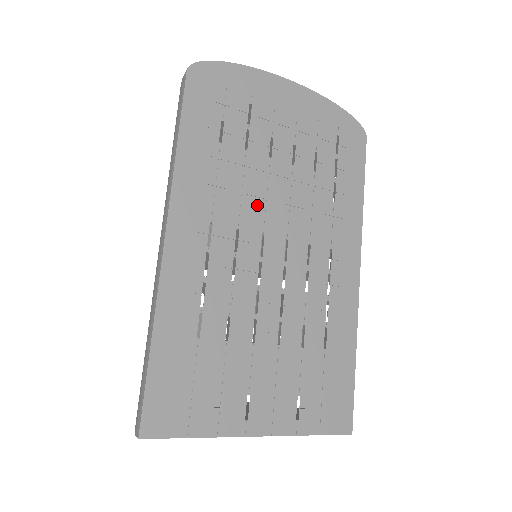
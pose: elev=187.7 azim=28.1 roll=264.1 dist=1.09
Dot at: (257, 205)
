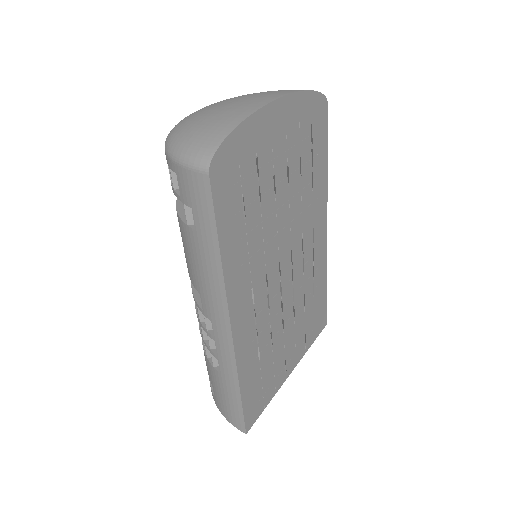
Dot at: (273, 244)
